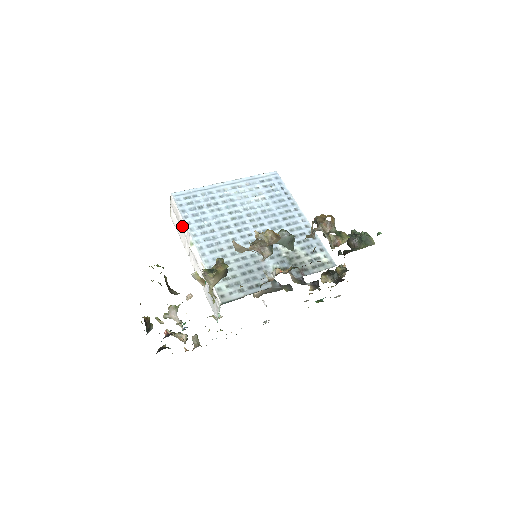
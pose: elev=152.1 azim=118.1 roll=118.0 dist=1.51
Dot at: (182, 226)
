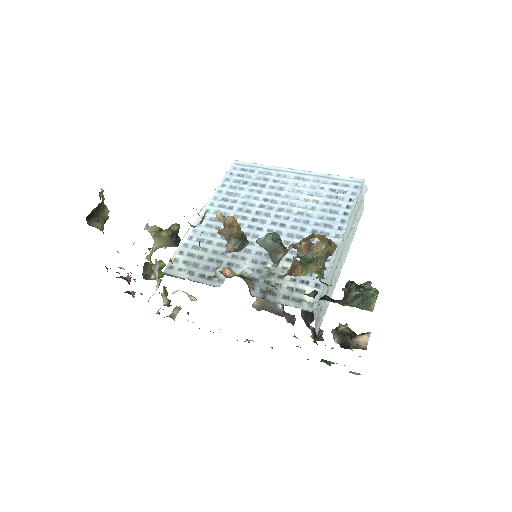
Dot at: occluded
